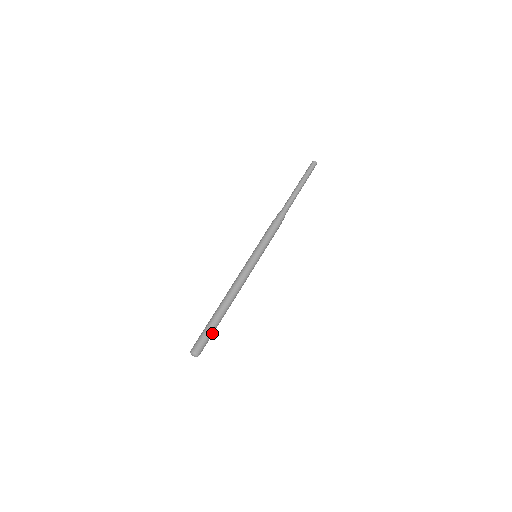
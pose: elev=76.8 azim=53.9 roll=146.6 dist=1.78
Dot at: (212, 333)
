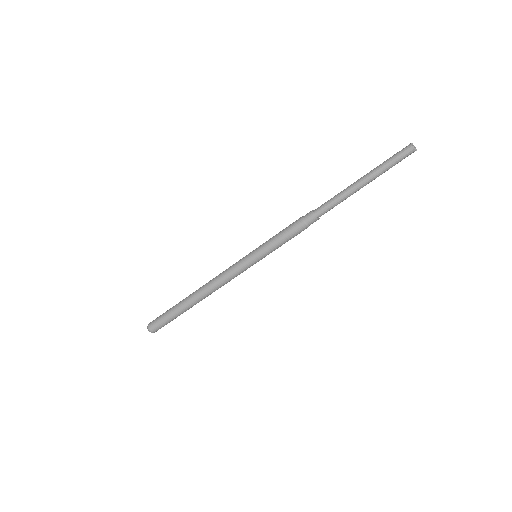
Dot at: (175, 318)
